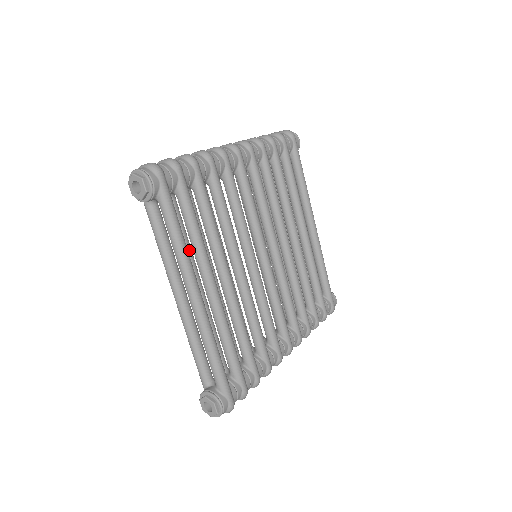
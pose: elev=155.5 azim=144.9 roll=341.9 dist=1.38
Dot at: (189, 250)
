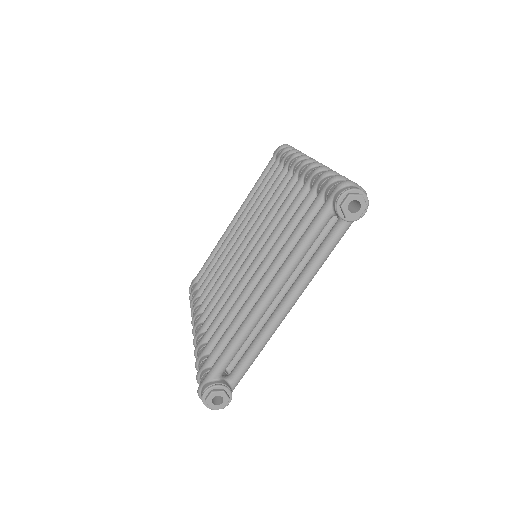
Dot at: occluded
